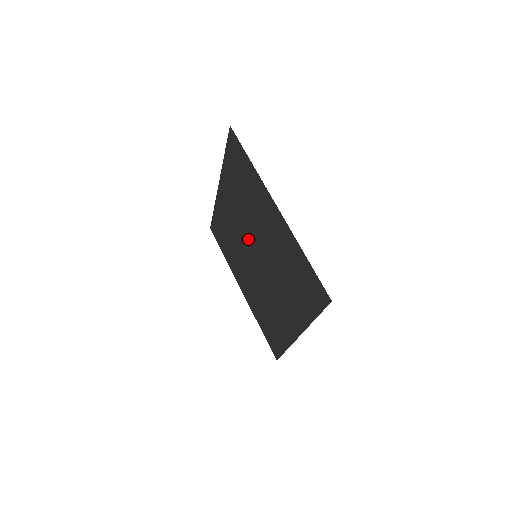
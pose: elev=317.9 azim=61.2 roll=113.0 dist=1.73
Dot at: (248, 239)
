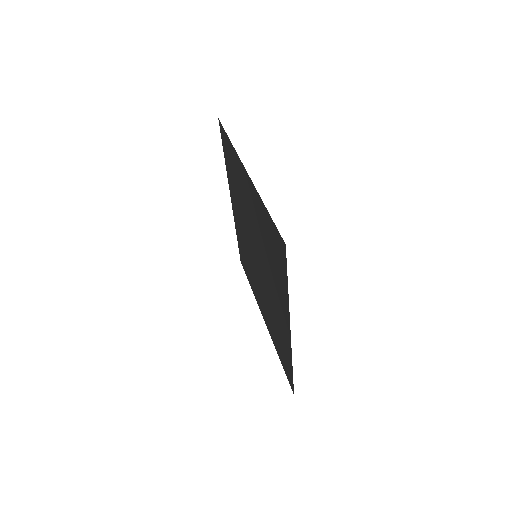
Dot at: (249, 240)
